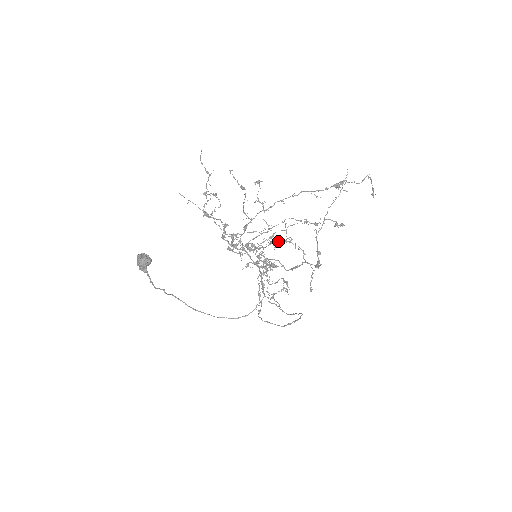
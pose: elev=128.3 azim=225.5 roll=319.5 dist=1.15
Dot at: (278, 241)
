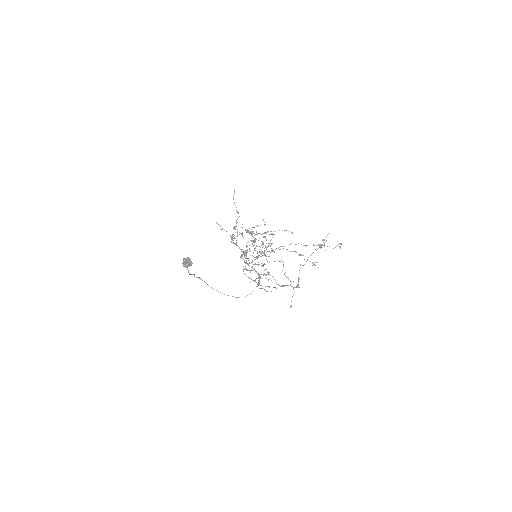
Dot at: (275, 261)
